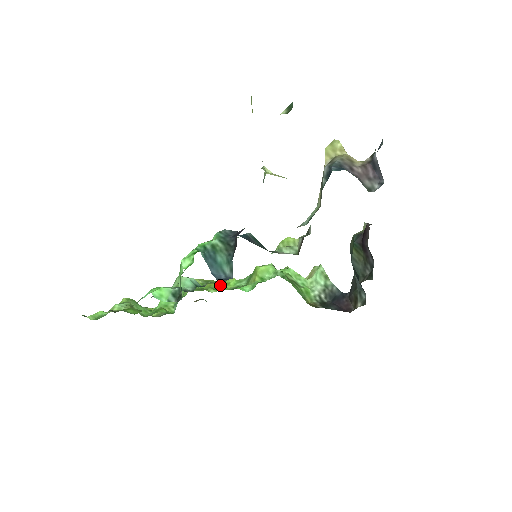
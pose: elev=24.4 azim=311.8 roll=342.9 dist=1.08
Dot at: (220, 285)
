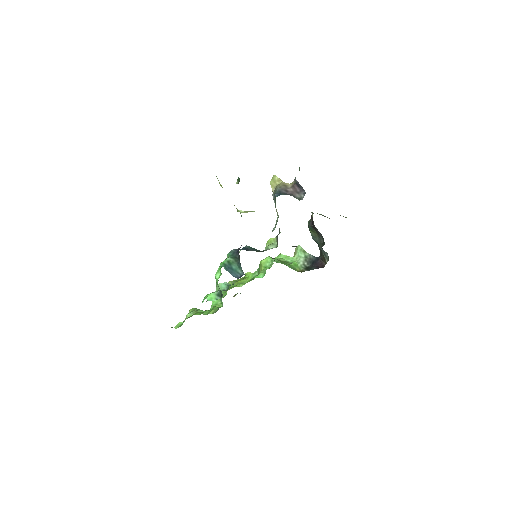
Dot at: (244, 280)
